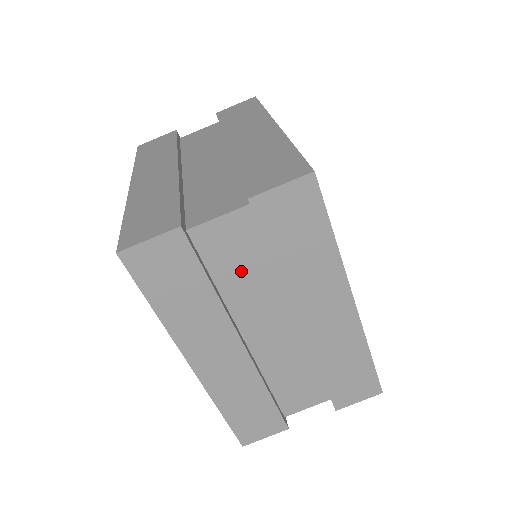
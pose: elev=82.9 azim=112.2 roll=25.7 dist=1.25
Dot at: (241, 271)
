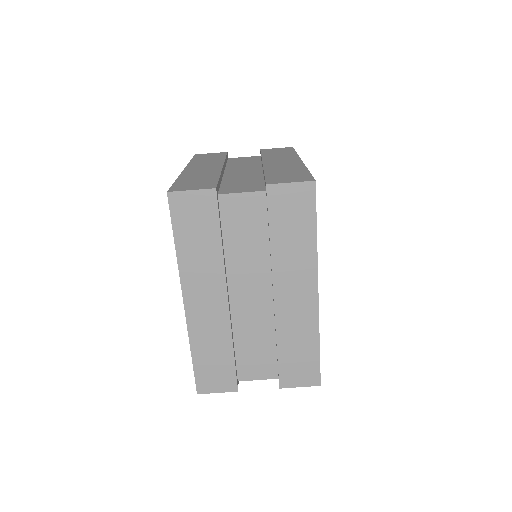
Dot at: (245, 239)
